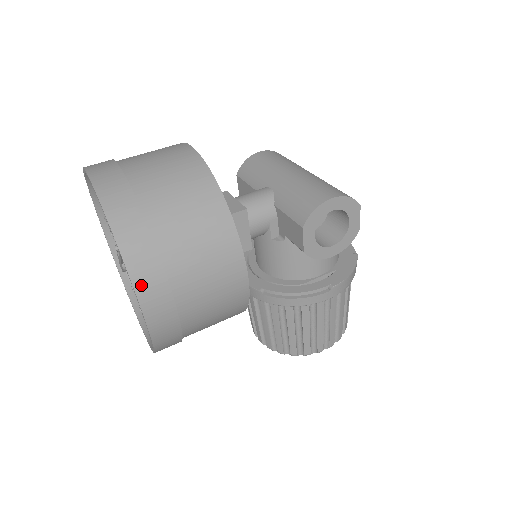
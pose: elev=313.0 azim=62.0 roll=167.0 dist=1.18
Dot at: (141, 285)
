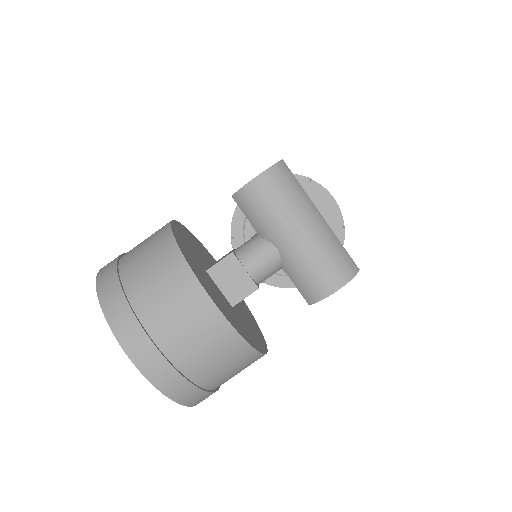
Dot at: occluded
